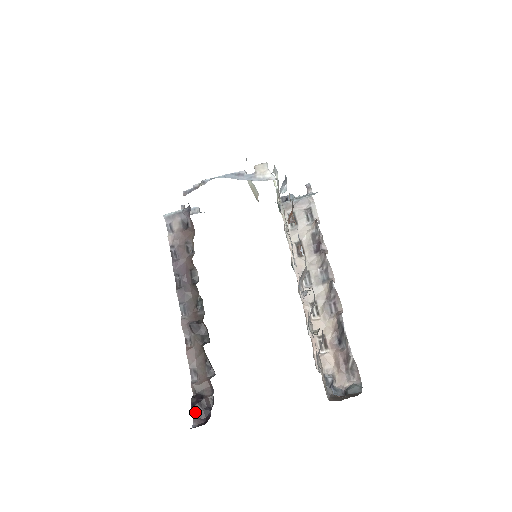
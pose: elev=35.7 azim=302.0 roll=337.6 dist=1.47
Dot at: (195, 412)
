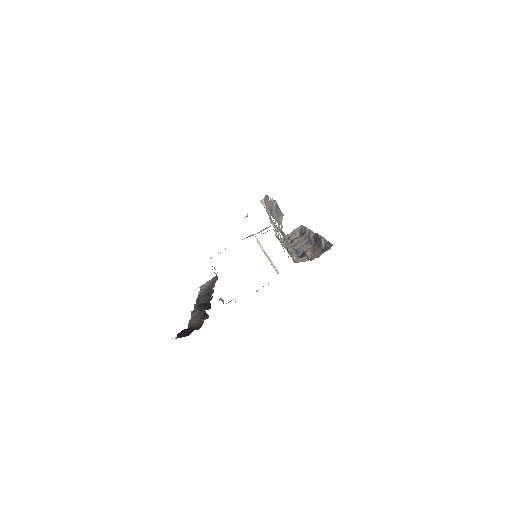
Dot at: (180, 335)
